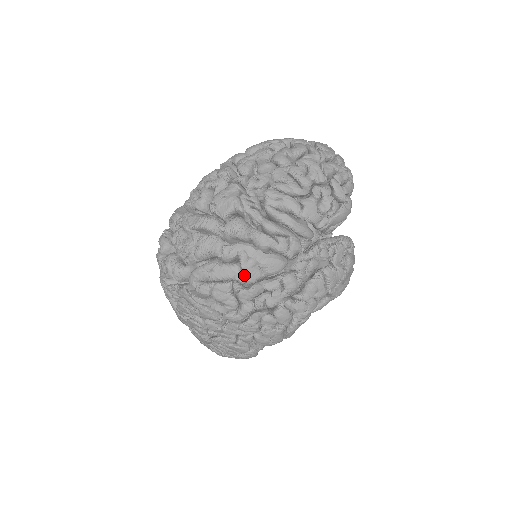
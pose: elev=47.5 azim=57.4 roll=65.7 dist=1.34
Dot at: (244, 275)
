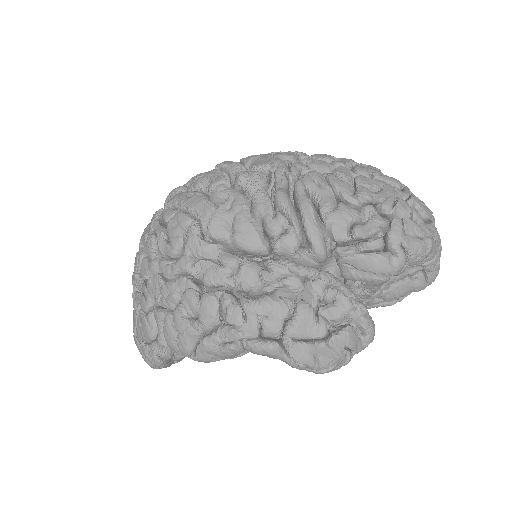
Dot at: (211, 219)
